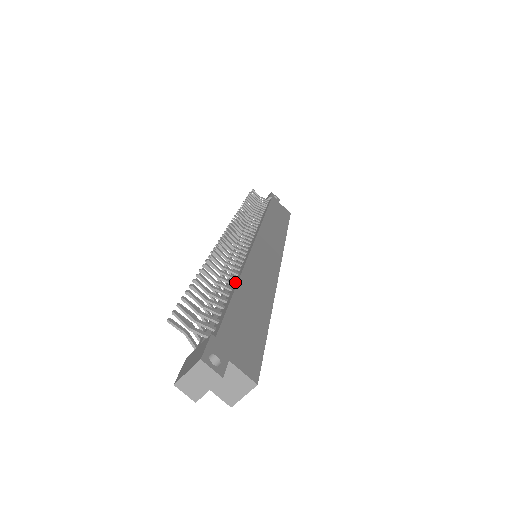
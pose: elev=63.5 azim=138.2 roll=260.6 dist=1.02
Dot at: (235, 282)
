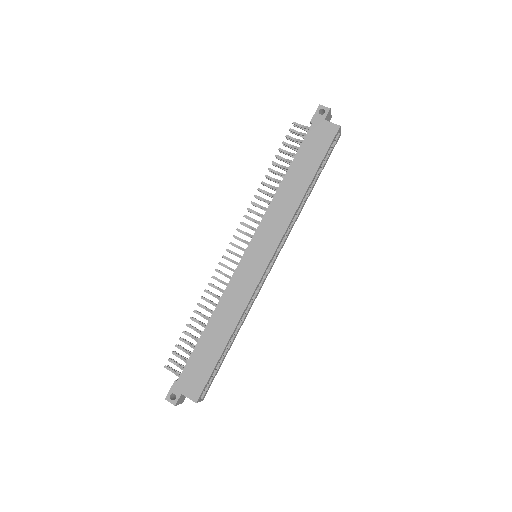
Dot at: (210, 319)
